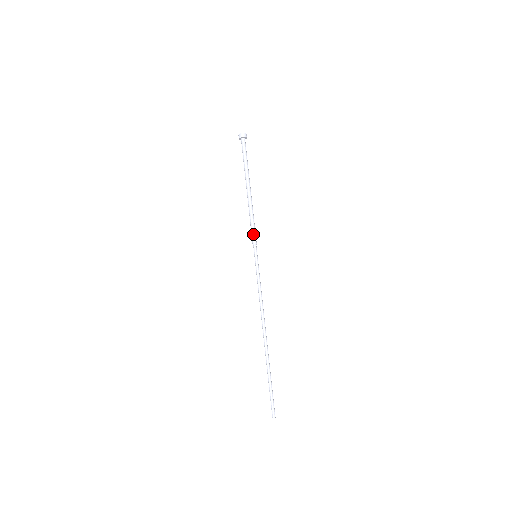
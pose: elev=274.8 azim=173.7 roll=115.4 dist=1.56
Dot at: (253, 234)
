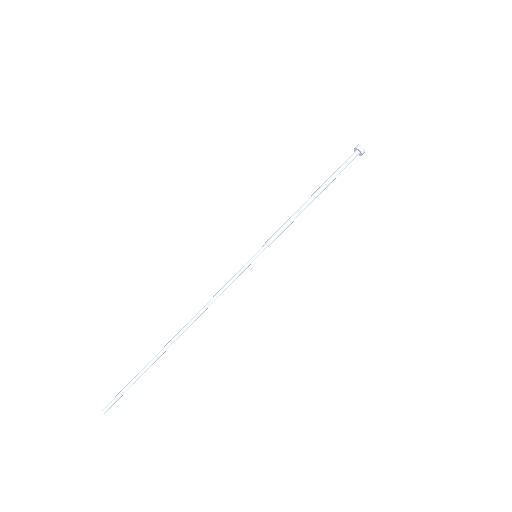
Dot at: (274, 234)
